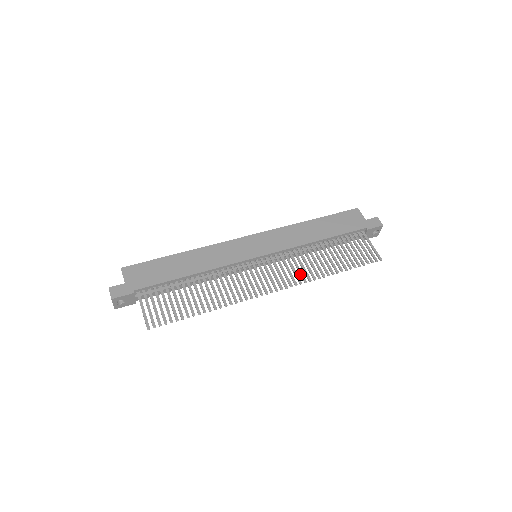
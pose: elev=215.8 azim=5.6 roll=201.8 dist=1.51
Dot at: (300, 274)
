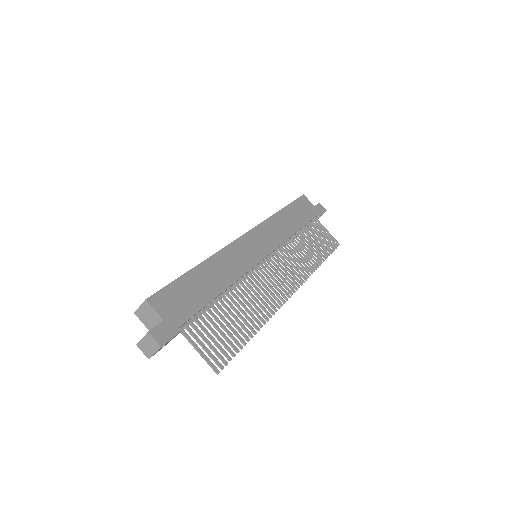
Dot at: (301, 270)
